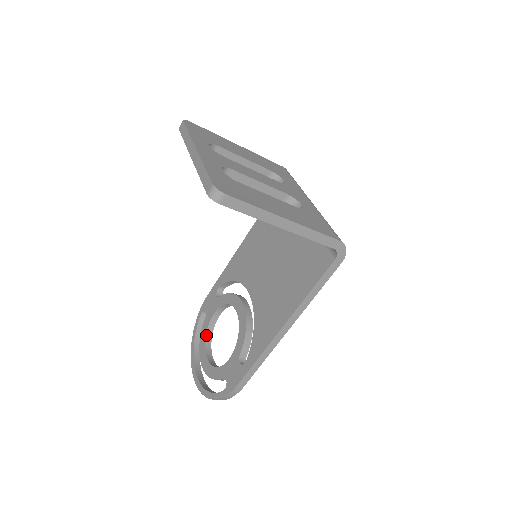
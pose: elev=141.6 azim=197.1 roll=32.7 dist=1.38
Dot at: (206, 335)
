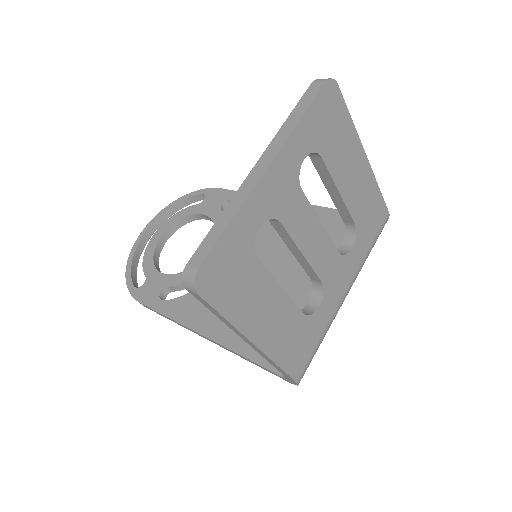
Dot at: (181, 219)
